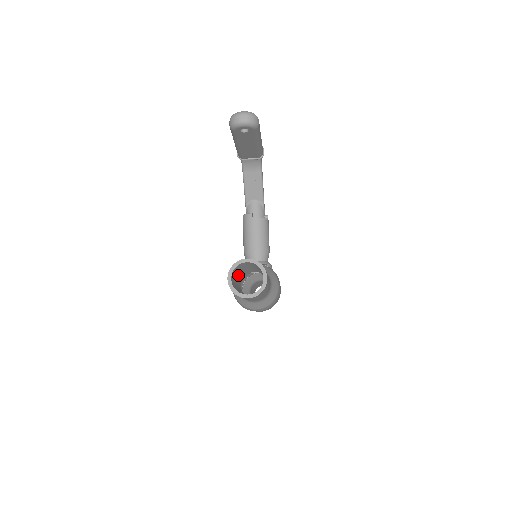
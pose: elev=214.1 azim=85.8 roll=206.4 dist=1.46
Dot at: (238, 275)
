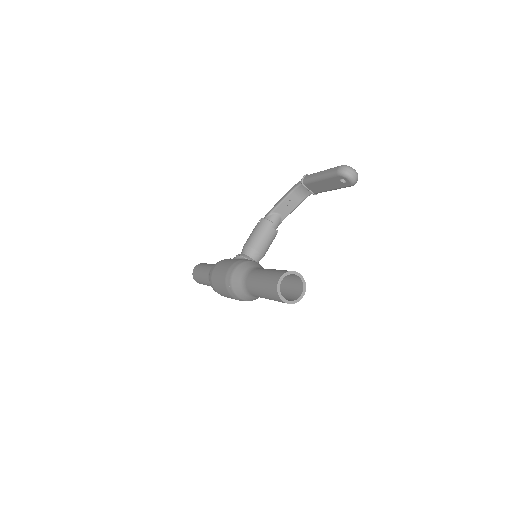
Dot at: occluded
